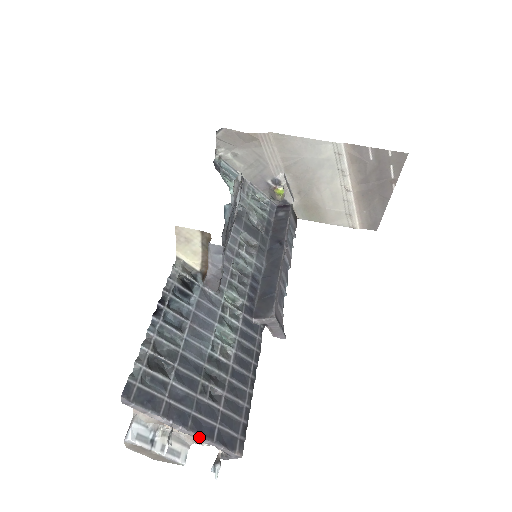
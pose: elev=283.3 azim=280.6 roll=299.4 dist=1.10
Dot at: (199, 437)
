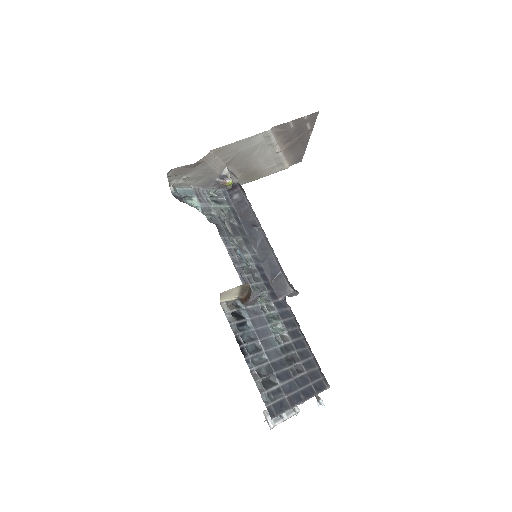
Dot at: occluded
